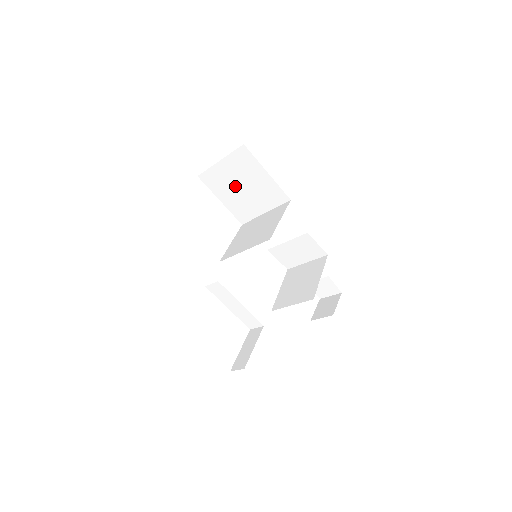
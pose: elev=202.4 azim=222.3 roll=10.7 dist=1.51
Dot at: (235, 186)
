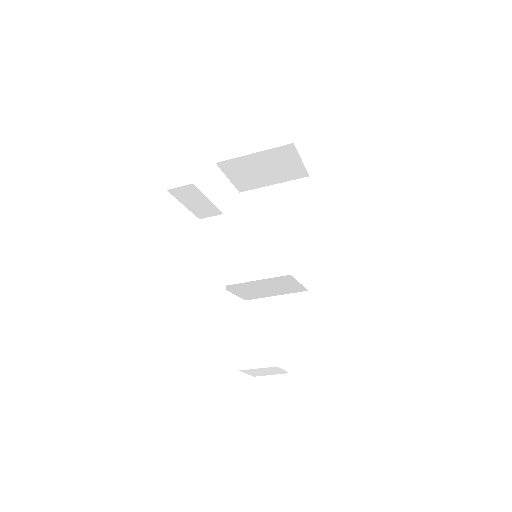
Dot at: (270, 213)
